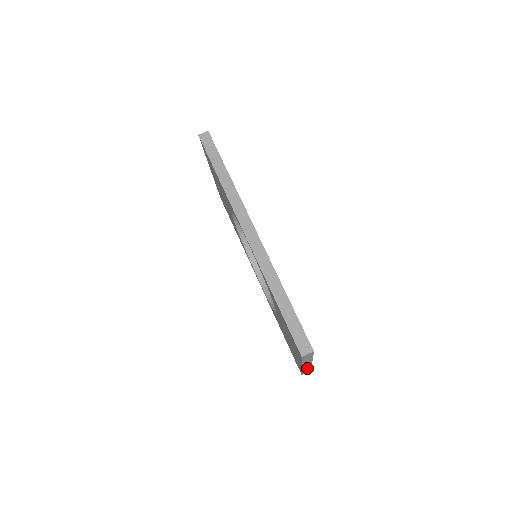
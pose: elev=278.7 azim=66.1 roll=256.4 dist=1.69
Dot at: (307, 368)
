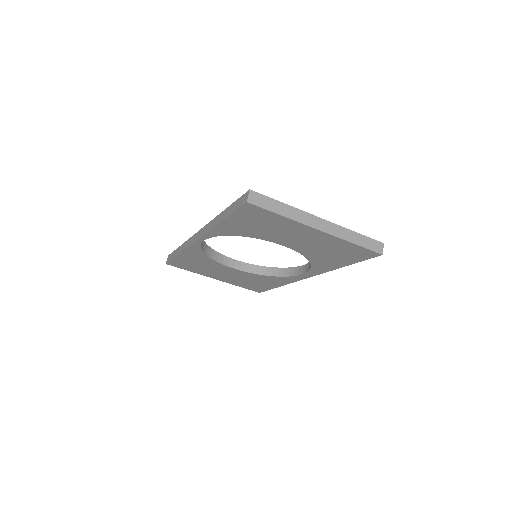
Dot at: (350, 235)
